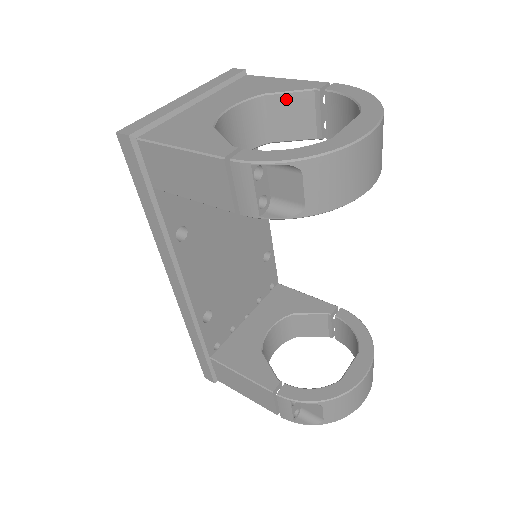
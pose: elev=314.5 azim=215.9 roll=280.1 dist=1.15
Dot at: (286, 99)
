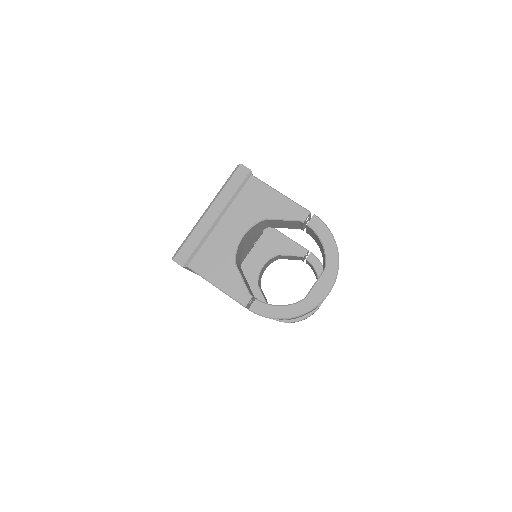
Dot at: (281, 221)
